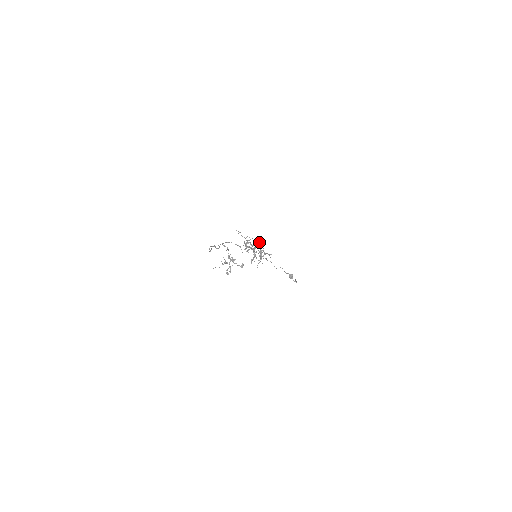
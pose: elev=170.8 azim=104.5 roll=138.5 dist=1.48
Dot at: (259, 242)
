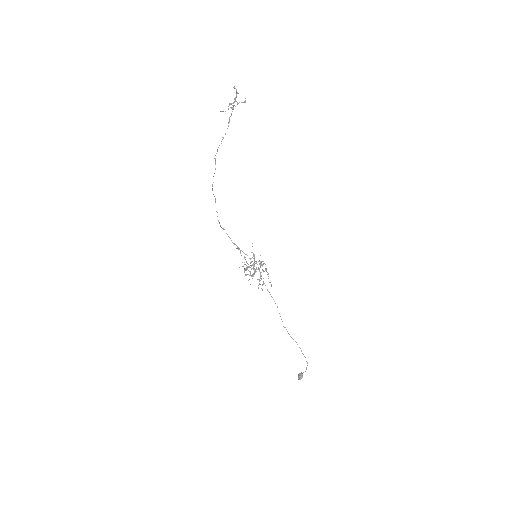
Dot at: occluded
